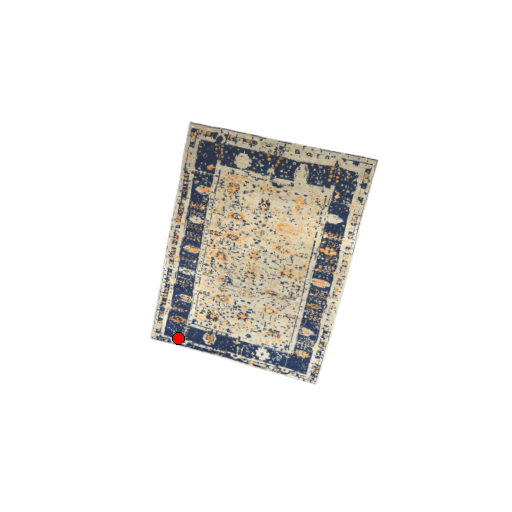
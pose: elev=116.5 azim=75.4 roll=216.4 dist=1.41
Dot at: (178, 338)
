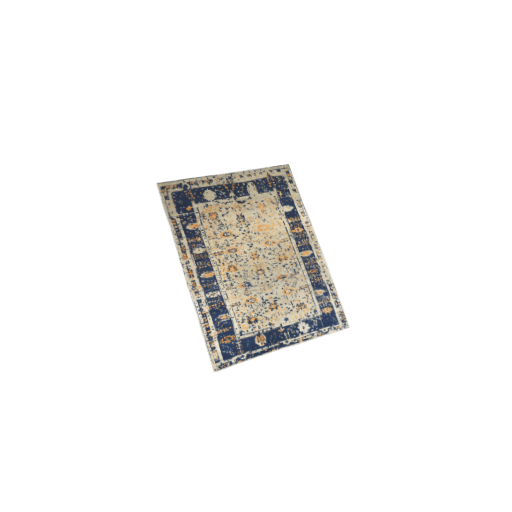
Dot at: (237, 356)
